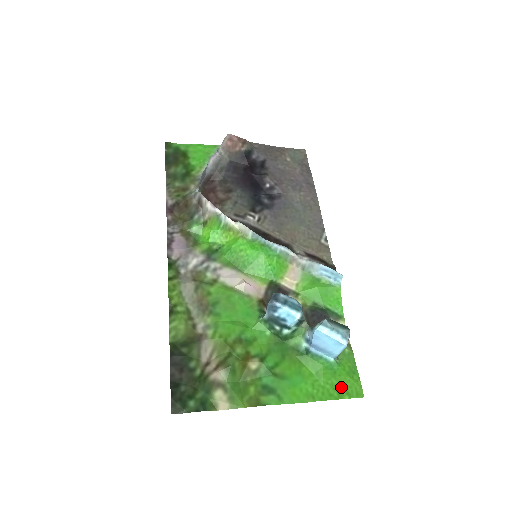
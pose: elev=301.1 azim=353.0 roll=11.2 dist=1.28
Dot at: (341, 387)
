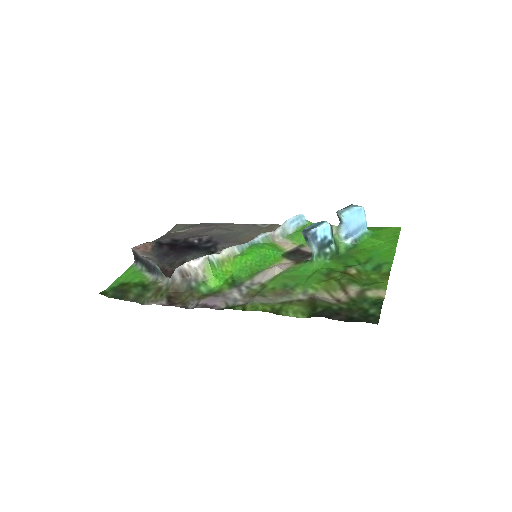
Dot at: (389, 235)
